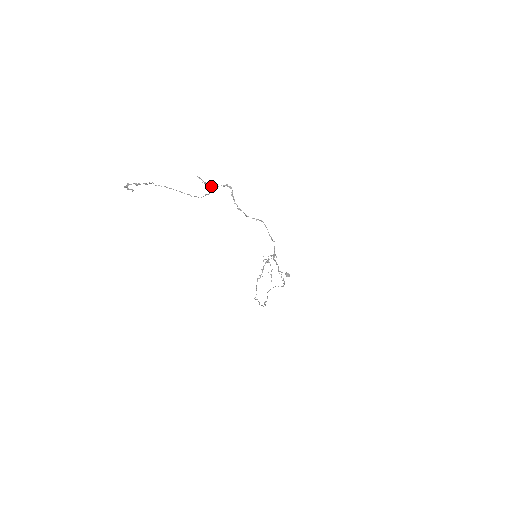
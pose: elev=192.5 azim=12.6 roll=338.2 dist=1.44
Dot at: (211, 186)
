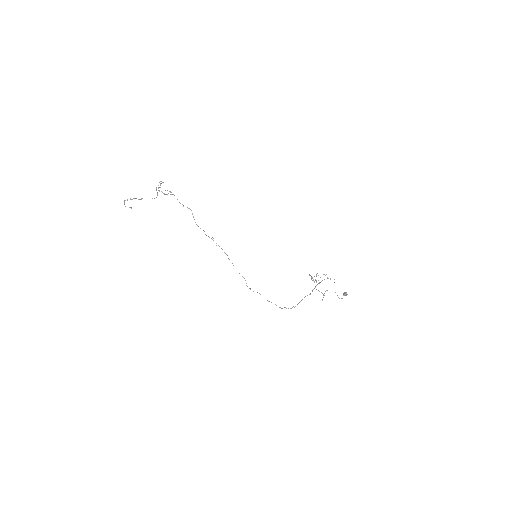
Dot at: (158, 187)
